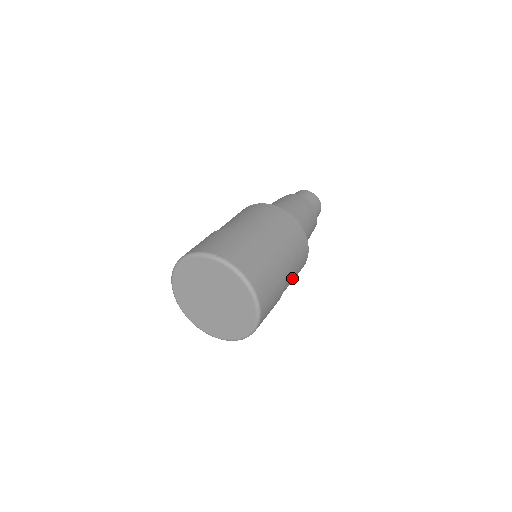
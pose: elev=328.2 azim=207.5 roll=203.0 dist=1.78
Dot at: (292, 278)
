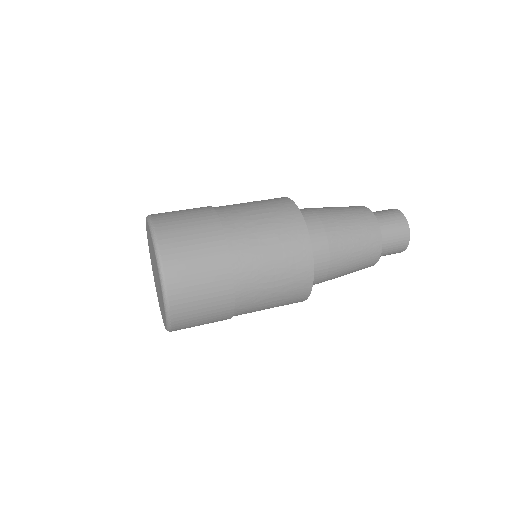
Dot at: (267, 269)
